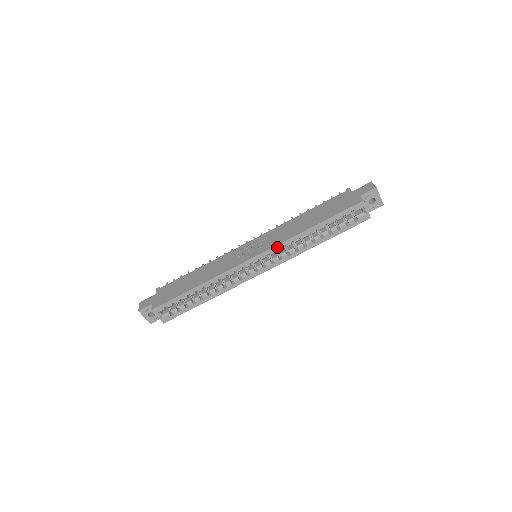
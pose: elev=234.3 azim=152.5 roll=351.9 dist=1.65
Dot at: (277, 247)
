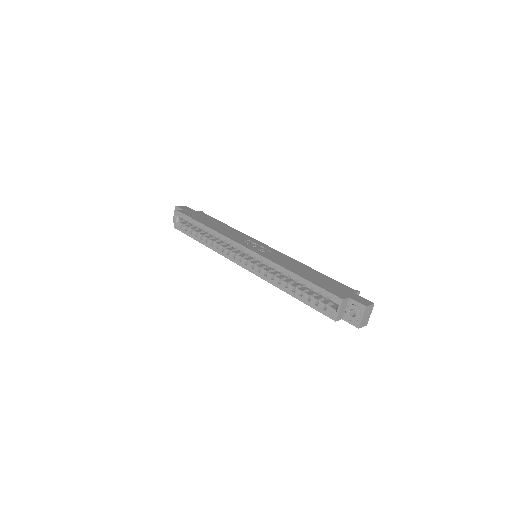
Dot at: (264, 259)
